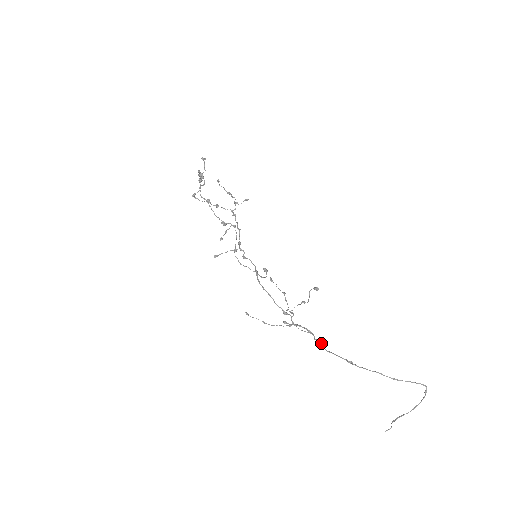
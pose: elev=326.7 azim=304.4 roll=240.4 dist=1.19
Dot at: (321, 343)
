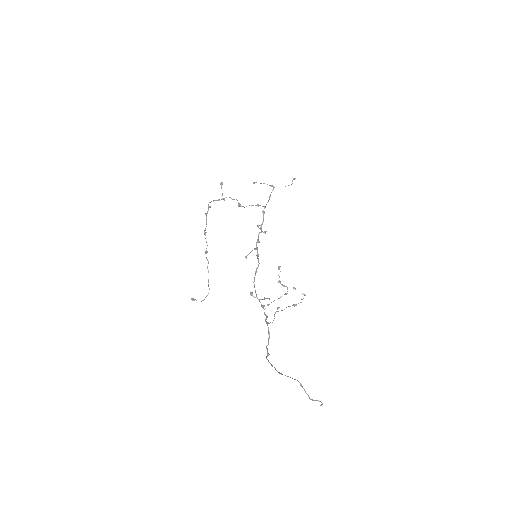
Dot at: (268, 334)
